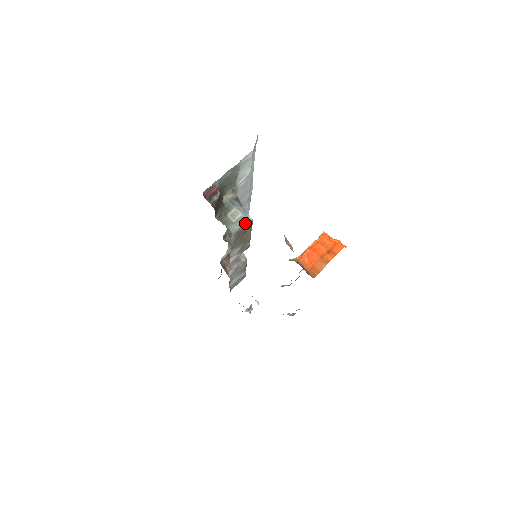
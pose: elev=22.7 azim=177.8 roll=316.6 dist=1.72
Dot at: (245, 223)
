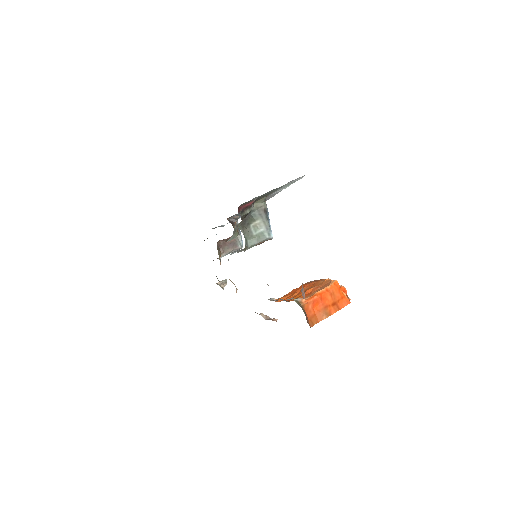
Dot at: (265, 240)
